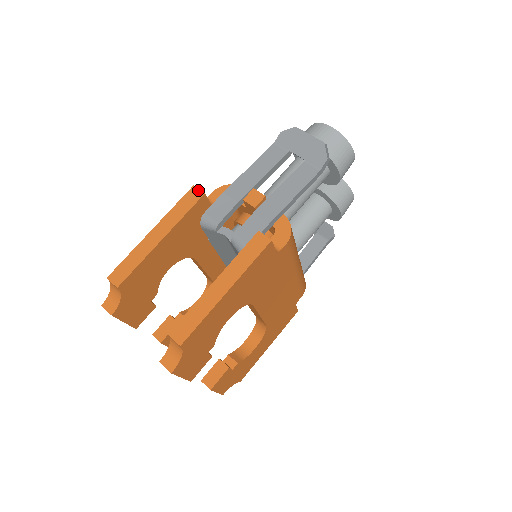
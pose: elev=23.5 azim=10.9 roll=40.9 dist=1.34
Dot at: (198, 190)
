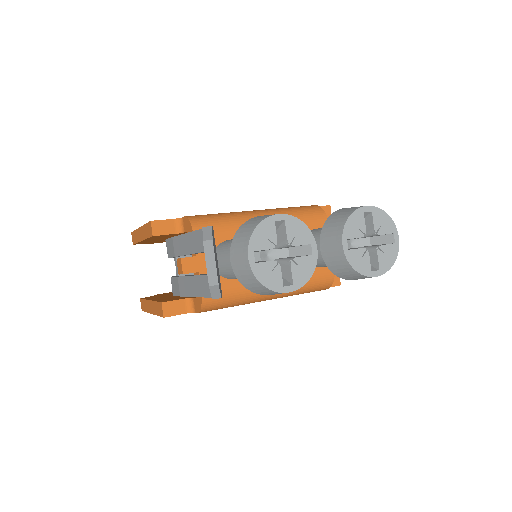
Dot at: (151, 228)
